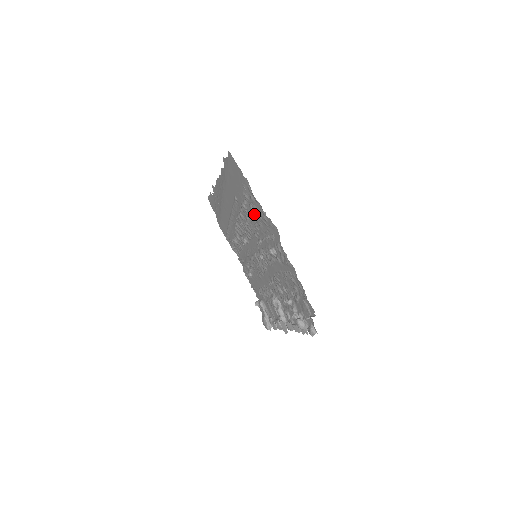
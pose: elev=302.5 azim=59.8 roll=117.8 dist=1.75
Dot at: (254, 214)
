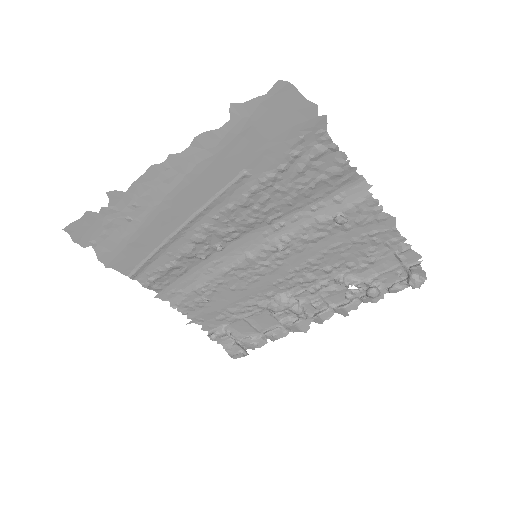
Dot at: (302, 179)
